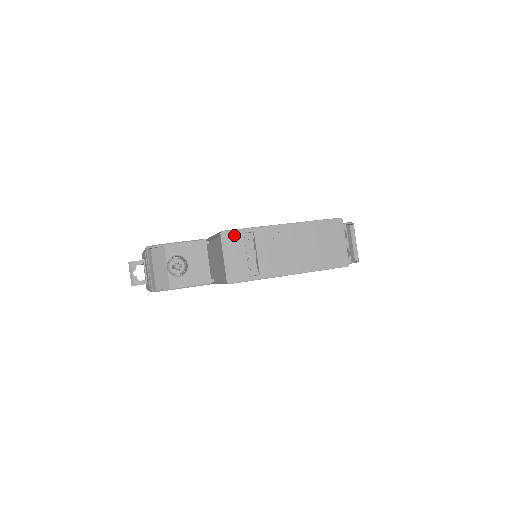
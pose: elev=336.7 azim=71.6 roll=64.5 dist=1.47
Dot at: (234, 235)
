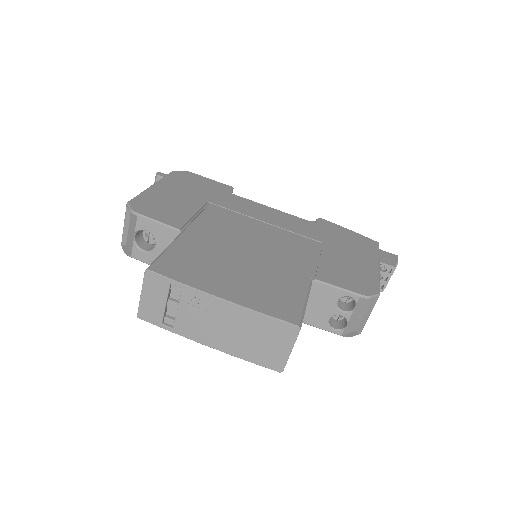
Dot at: (159, 280)
